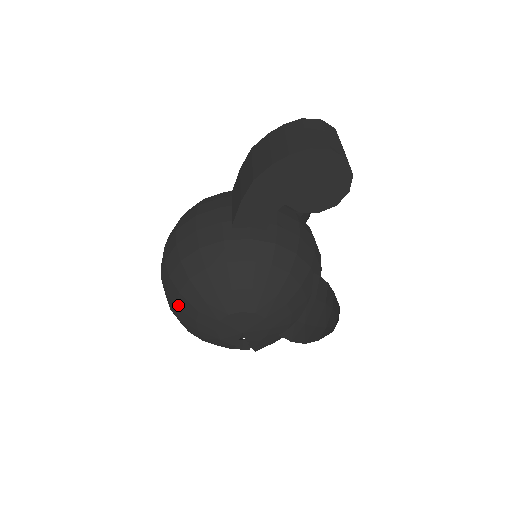
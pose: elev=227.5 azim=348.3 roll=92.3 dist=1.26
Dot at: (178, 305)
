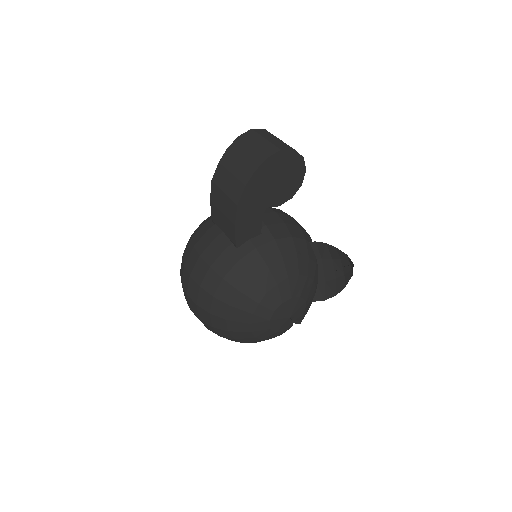
Dot at: (229, 329)
